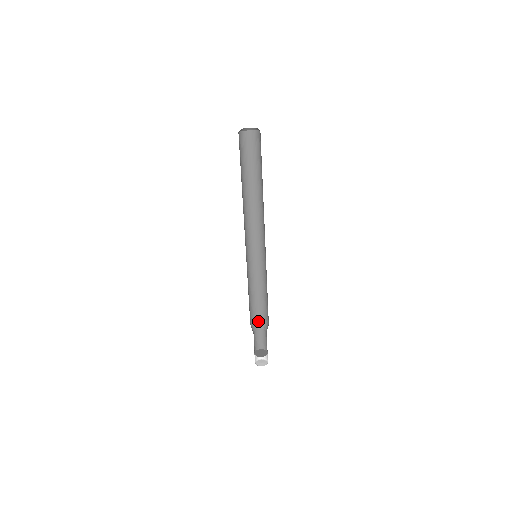
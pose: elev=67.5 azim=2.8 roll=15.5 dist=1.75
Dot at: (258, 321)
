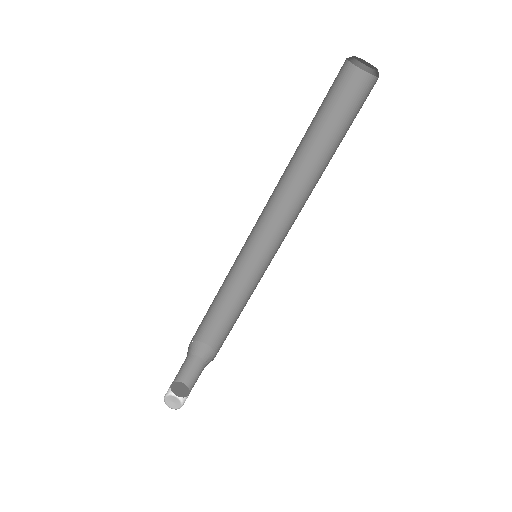
Dot at: (205, 346)
